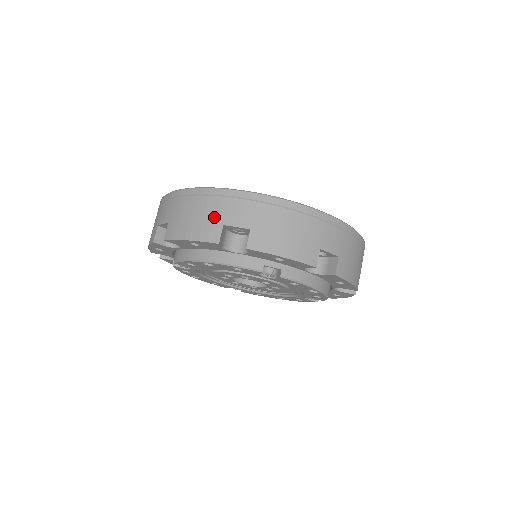
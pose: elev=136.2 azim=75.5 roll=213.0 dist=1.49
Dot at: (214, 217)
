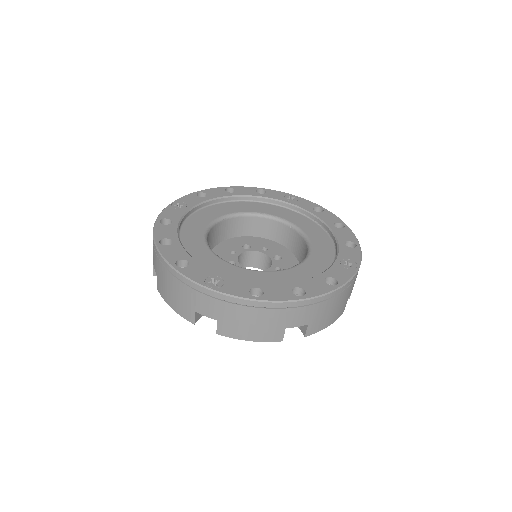
Dot at: (187, 302)
